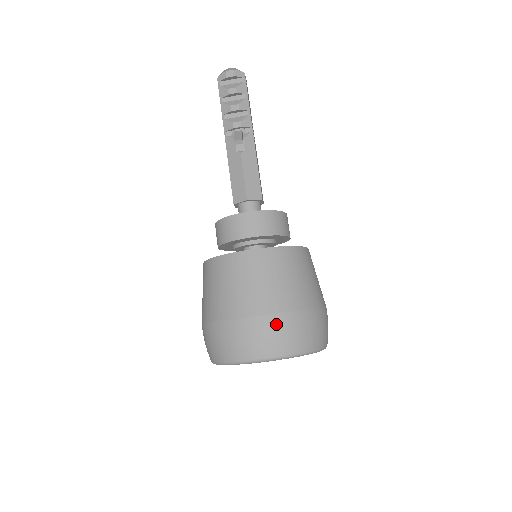
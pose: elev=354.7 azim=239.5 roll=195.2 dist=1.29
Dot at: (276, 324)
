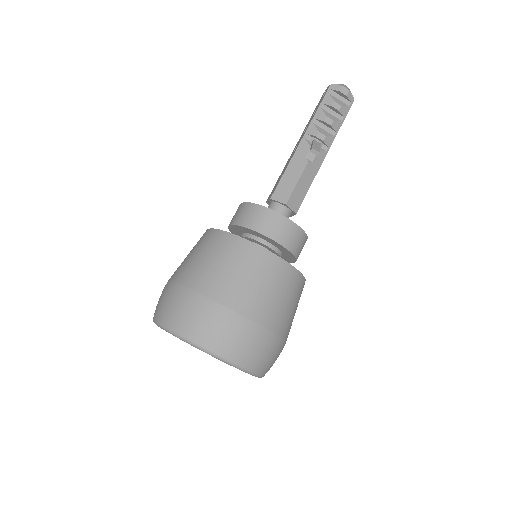
Dot at: (249, 332)
